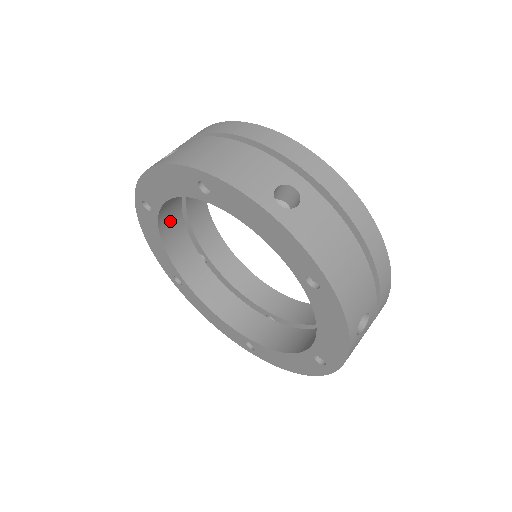
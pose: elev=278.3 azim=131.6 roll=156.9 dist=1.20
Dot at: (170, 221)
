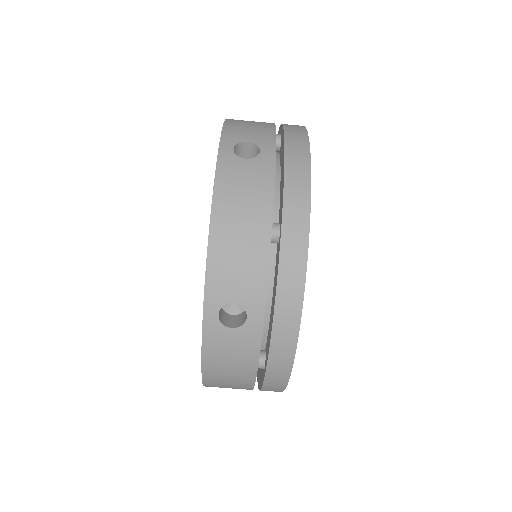
Dot at: occluded
